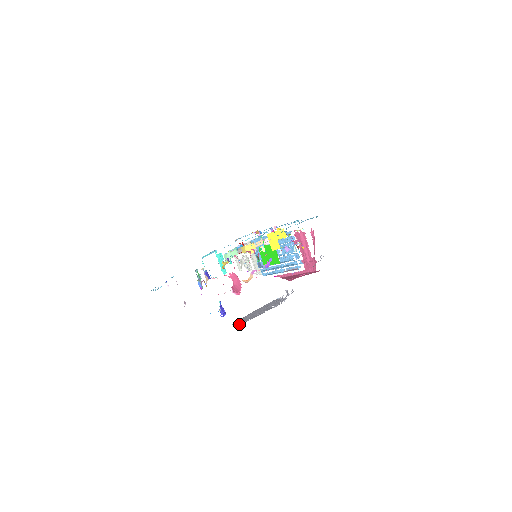
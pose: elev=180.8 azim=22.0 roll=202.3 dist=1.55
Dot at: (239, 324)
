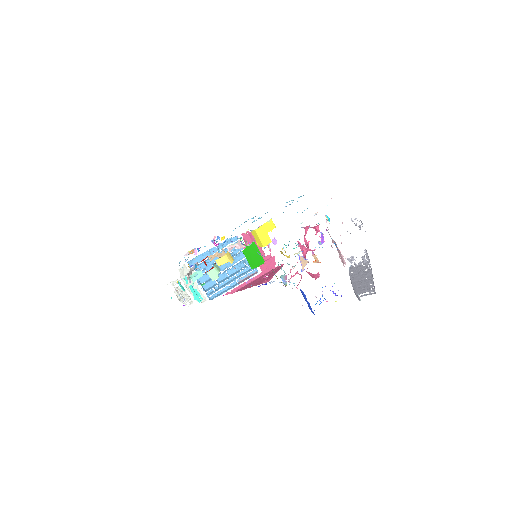
Dot at: (371, 291)
